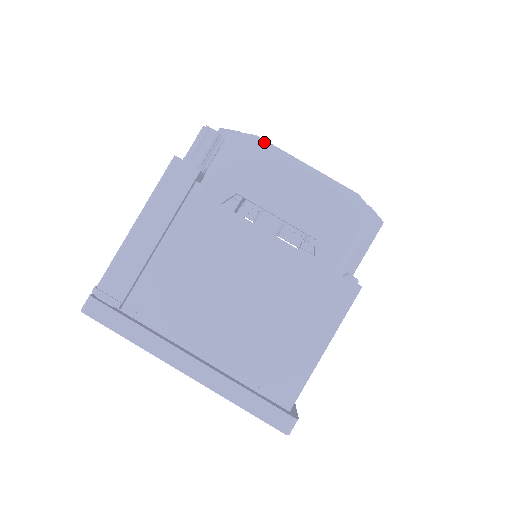
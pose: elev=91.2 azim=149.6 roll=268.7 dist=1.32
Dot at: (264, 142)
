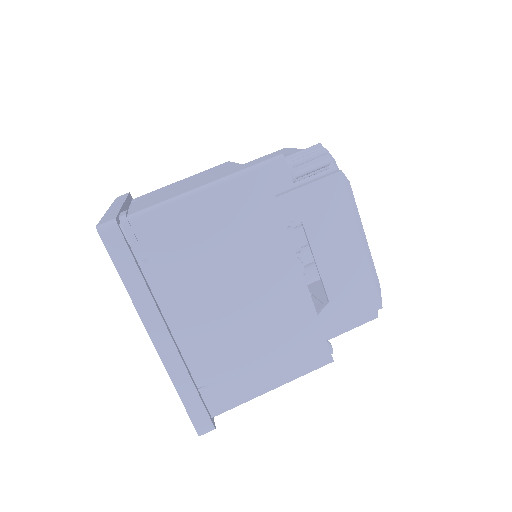
Dot at: (352, 193)
